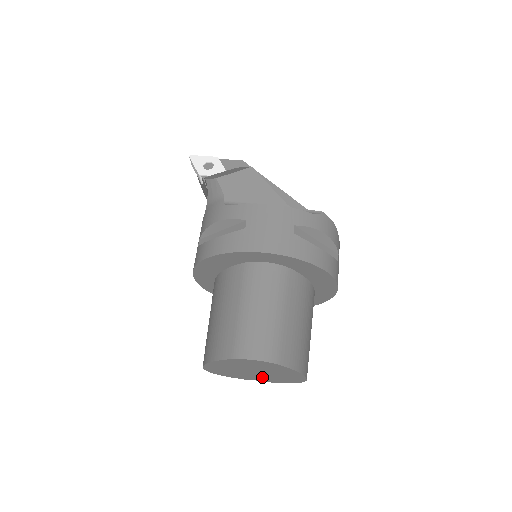
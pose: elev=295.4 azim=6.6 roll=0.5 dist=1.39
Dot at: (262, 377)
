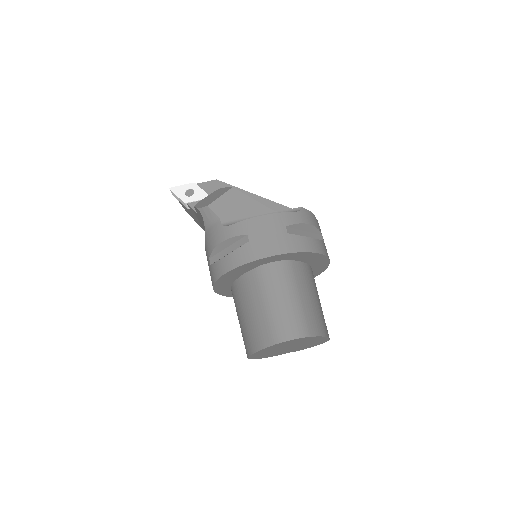
Dot at: (294, 349)
